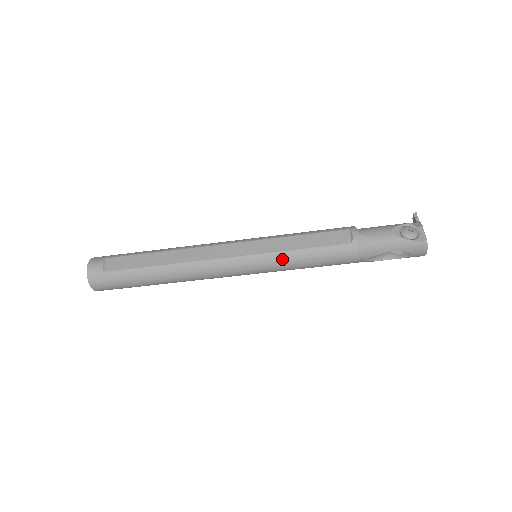
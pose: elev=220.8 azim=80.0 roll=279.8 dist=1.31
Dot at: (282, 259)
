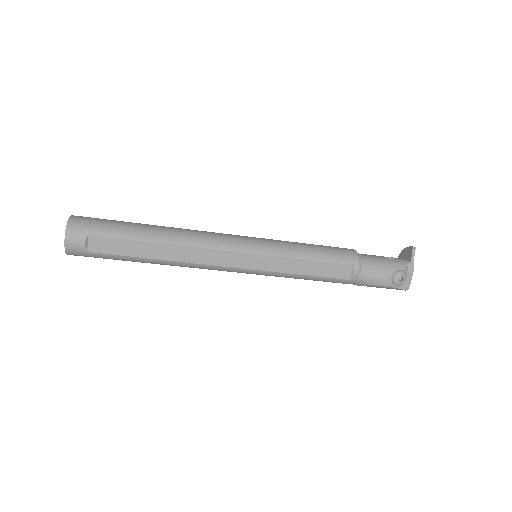
Dot at: (282, 276)
